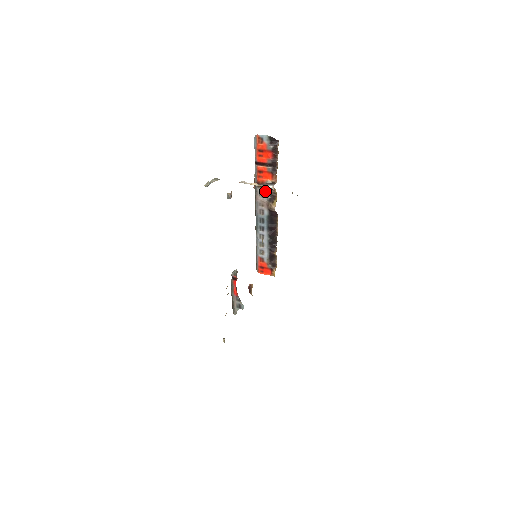
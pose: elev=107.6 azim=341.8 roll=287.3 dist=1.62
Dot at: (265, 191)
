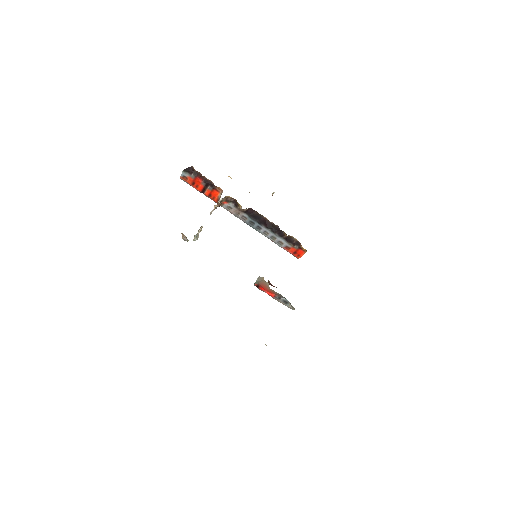
Dot at: (227, 203)
